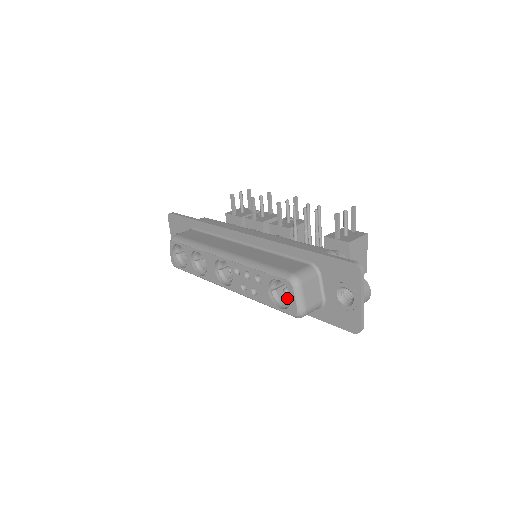
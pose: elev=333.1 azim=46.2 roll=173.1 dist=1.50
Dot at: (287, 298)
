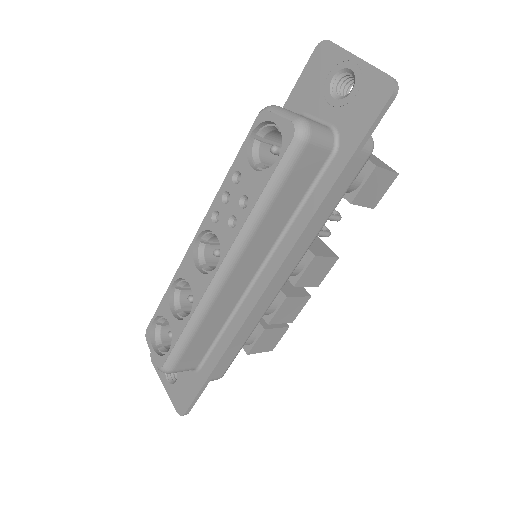
Dot at: occluded
